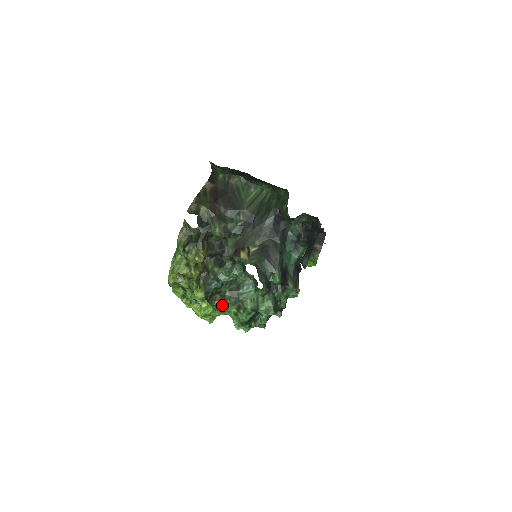
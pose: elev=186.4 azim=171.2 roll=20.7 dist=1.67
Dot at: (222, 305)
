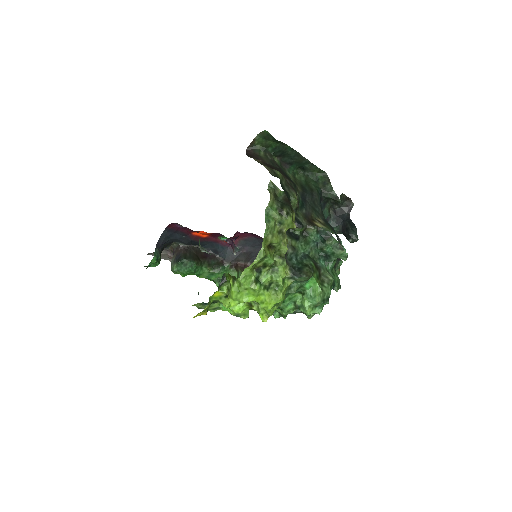
Dot at: (297, 286)
